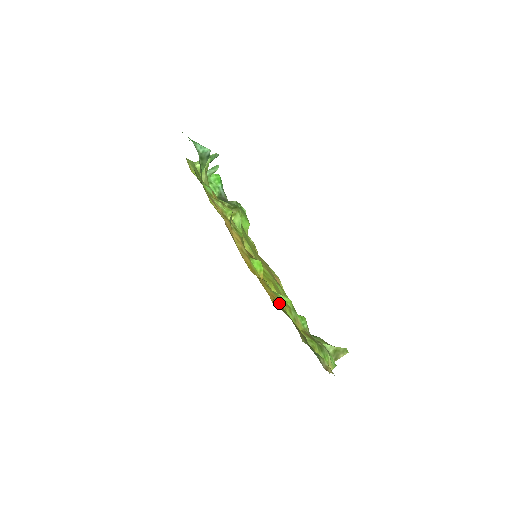
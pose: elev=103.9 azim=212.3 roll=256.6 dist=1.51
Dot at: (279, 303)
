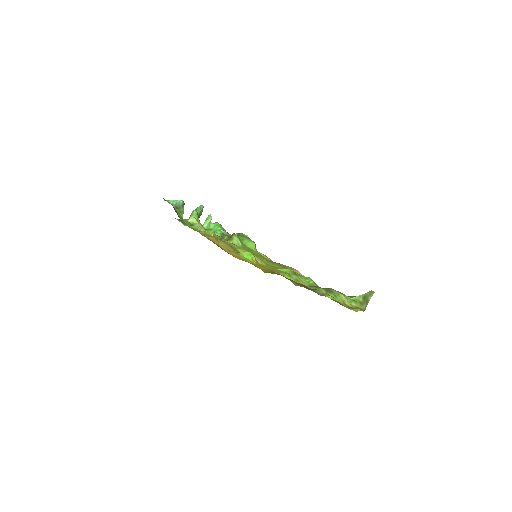
Dot at: (274, 272)
